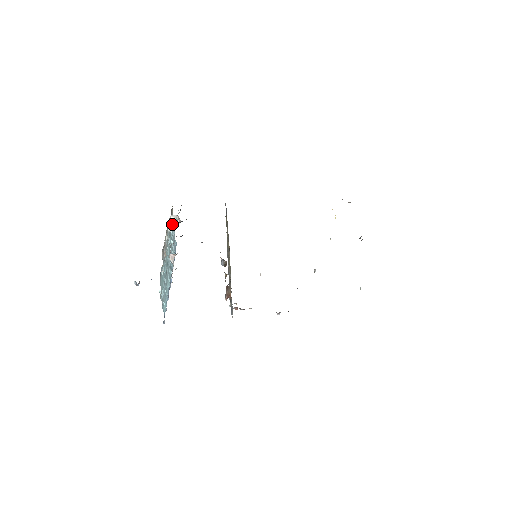
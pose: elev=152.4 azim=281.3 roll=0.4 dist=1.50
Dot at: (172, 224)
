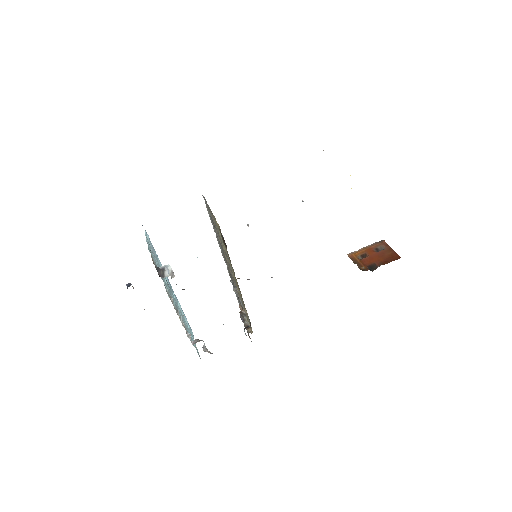
Dot at: occluded
